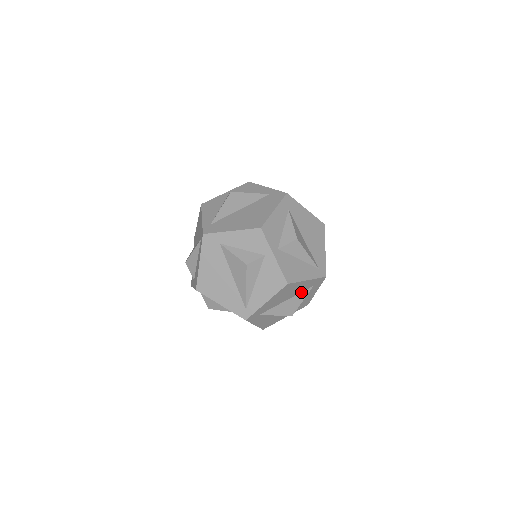
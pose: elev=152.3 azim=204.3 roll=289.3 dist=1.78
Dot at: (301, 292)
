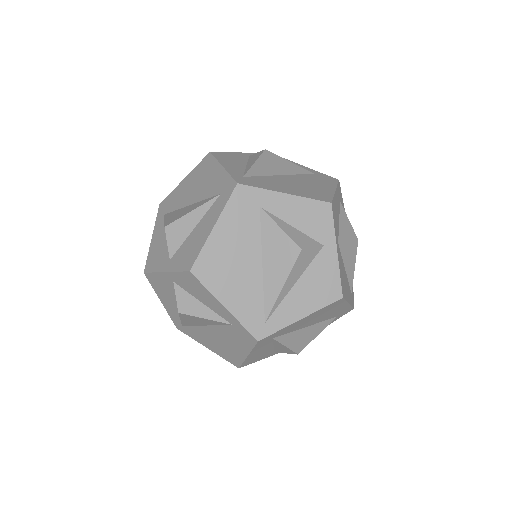
Dot at: (323, 321)
